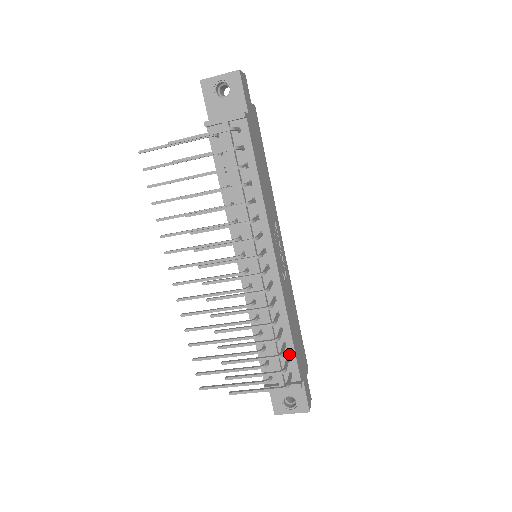
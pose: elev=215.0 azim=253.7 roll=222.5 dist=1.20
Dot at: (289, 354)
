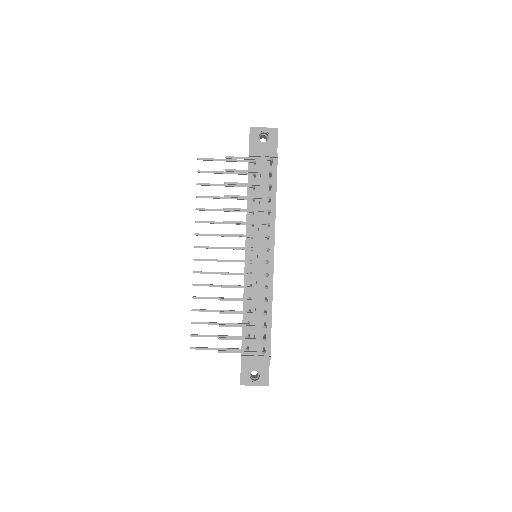
Dot at: (266, 332)
